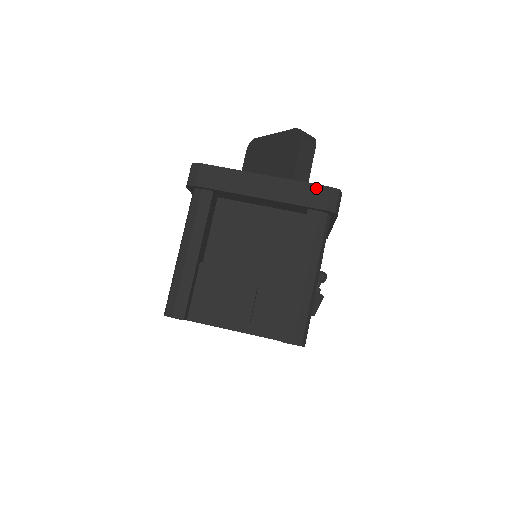
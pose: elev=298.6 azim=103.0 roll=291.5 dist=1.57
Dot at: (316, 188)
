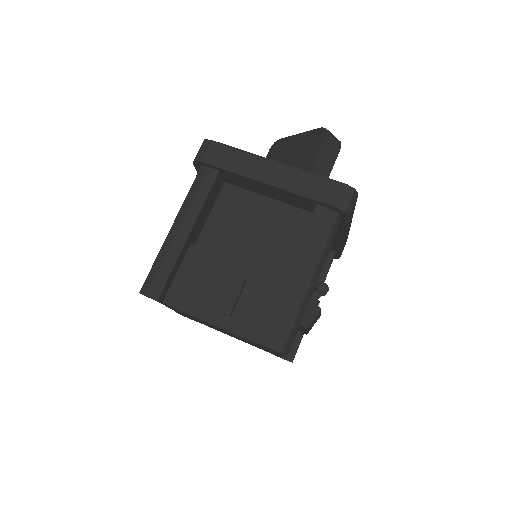
Dot at: (329, 183)
